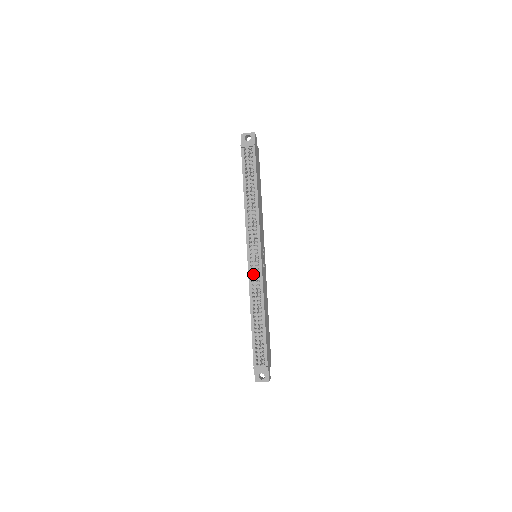
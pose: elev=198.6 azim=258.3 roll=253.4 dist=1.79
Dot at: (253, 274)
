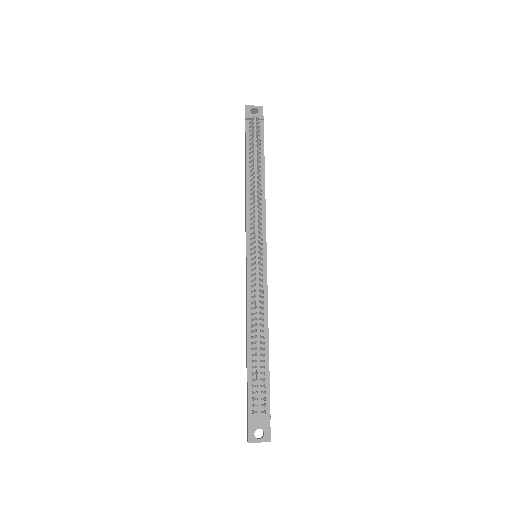
Dot at: (254, 277)
